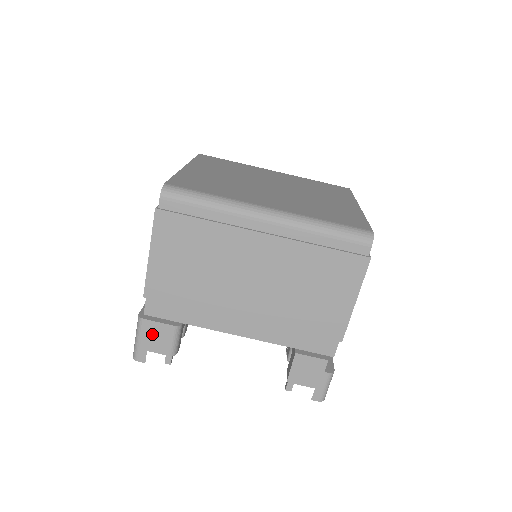
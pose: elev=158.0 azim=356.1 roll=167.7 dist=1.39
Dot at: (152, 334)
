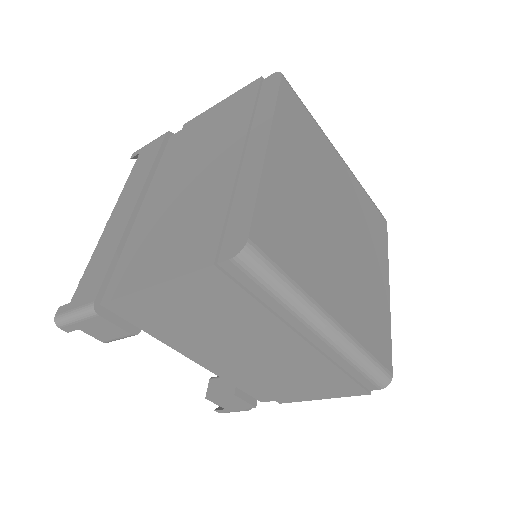
Dot at: (98, 326)
